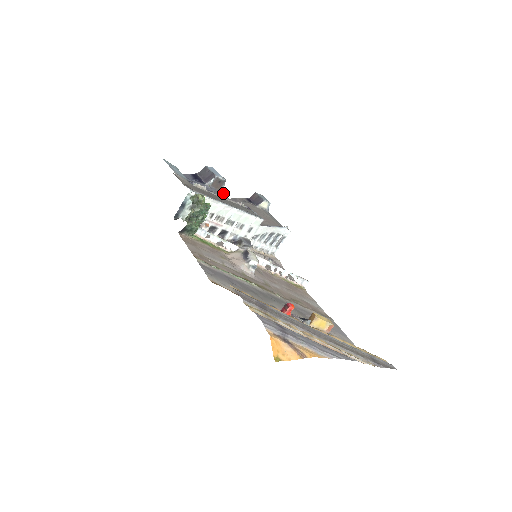
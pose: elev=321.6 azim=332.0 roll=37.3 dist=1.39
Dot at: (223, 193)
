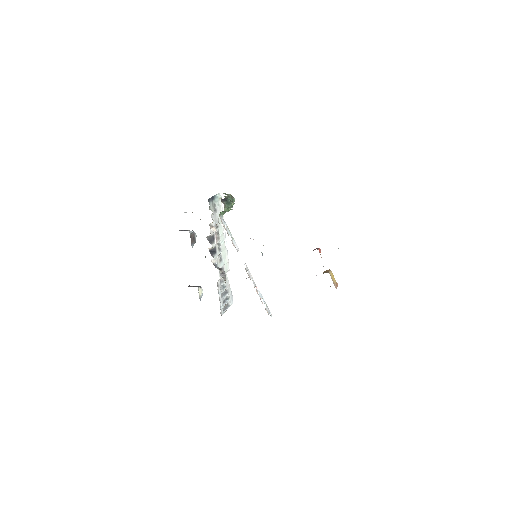
Dot at: occluded
